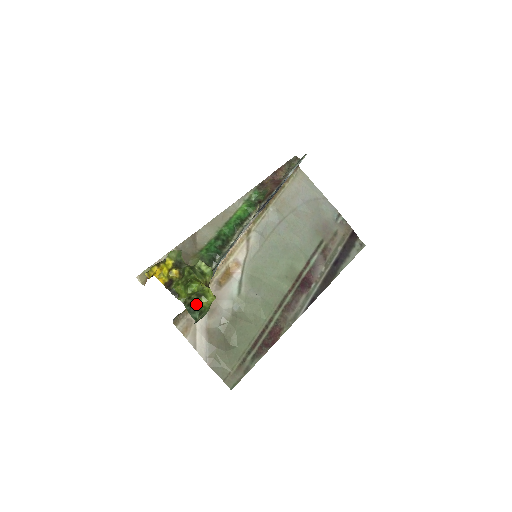
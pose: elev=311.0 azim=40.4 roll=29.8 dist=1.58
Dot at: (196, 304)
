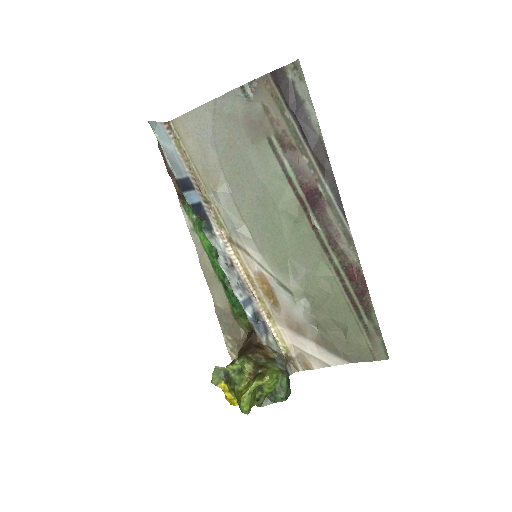
Dot at: (268, 392)
